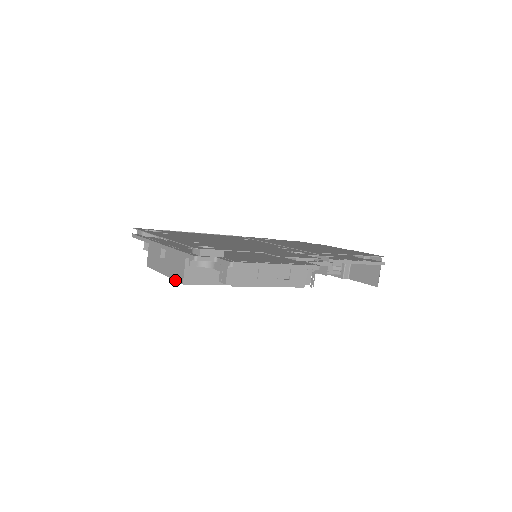
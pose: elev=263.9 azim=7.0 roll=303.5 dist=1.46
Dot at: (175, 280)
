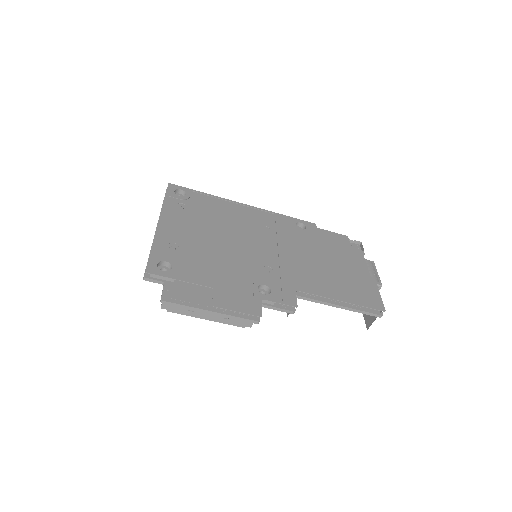
Dot at: occluded
